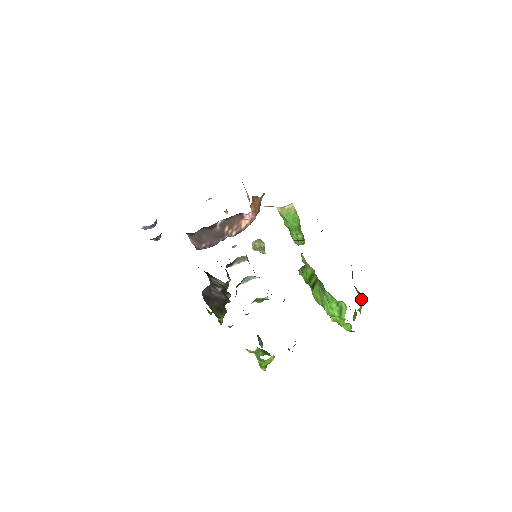
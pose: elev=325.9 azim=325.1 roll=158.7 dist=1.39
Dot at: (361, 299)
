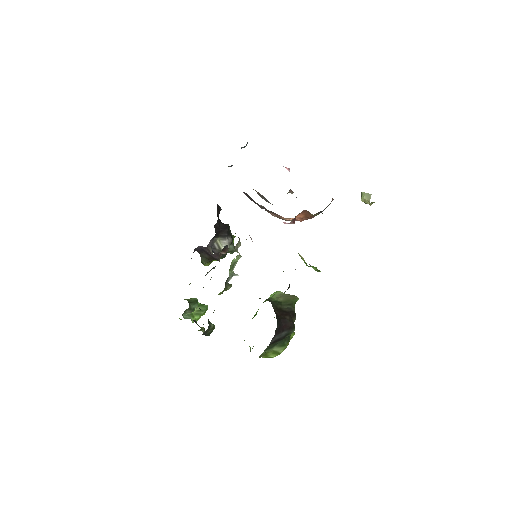
Dot at: (272, 356)
